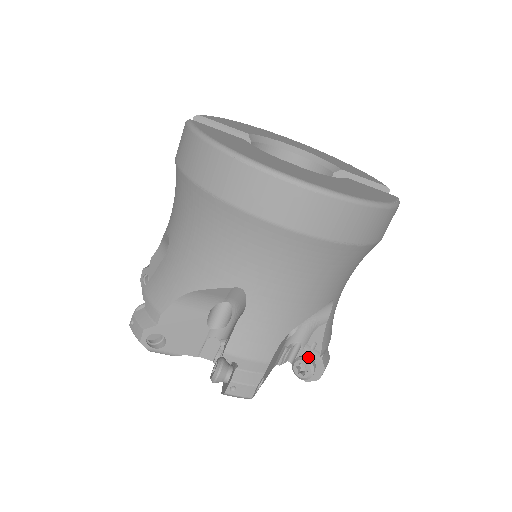
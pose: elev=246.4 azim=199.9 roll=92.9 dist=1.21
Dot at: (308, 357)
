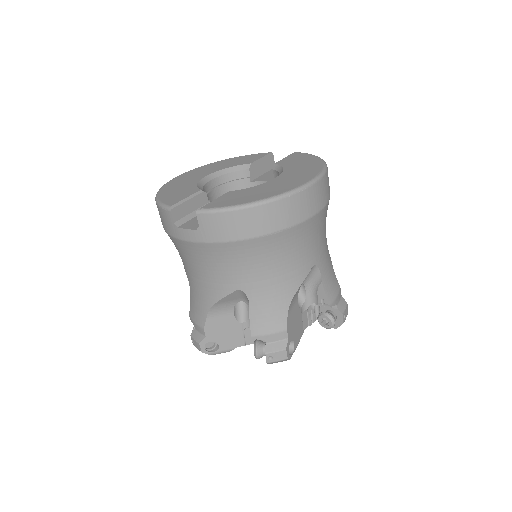
Dot at: occluded
